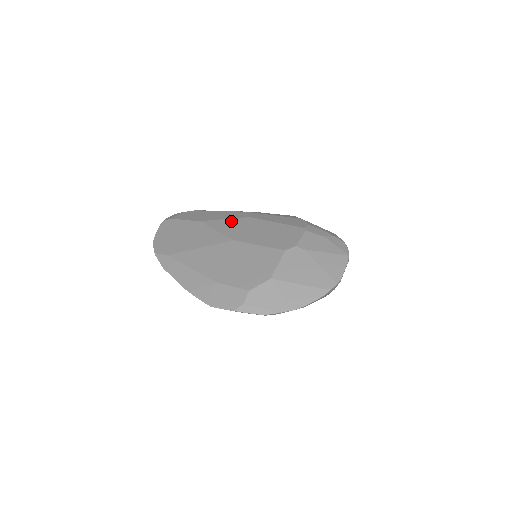
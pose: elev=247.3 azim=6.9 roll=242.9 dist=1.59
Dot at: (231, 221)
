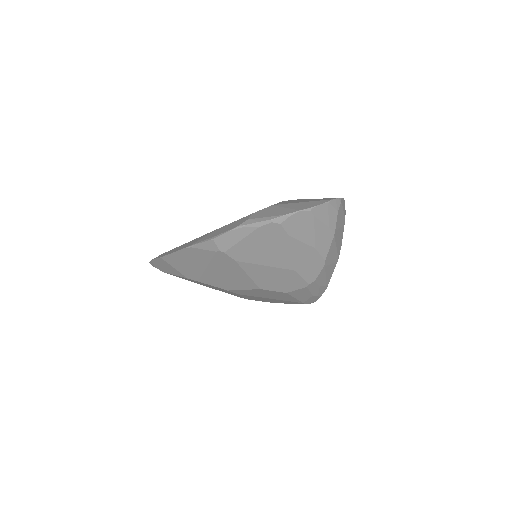
Dot at: occluded
